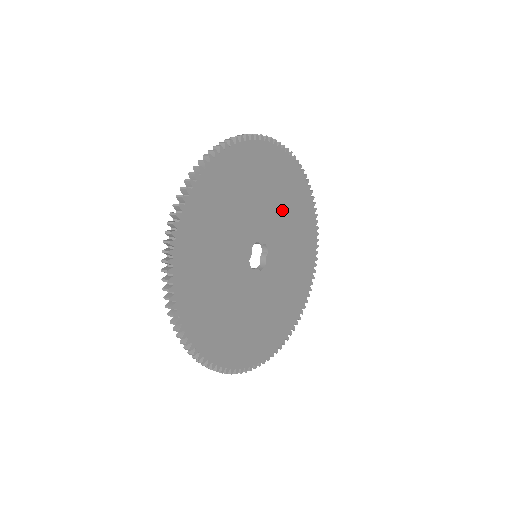
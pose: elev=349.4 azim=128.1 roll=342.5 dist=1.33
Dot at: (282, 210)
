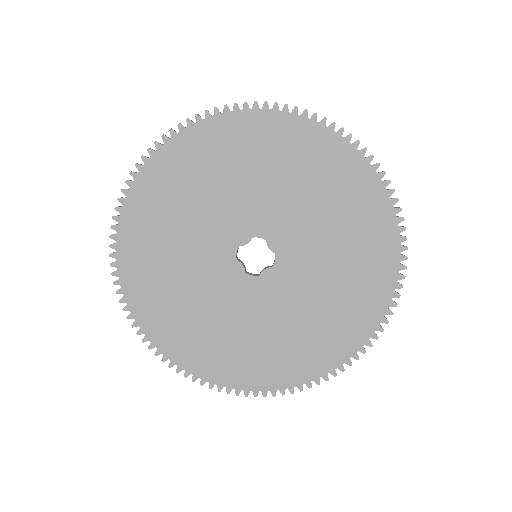
Dot at: (244, 182)
